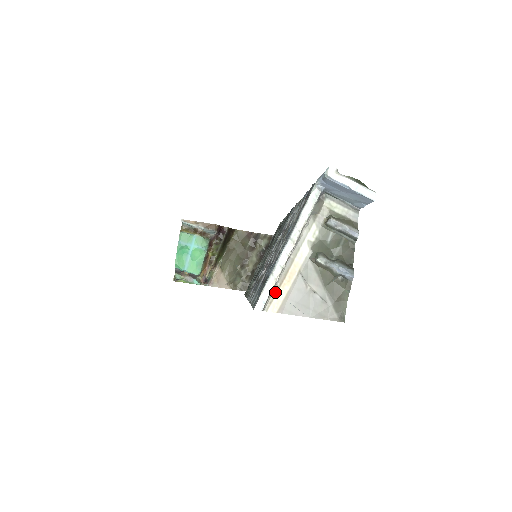
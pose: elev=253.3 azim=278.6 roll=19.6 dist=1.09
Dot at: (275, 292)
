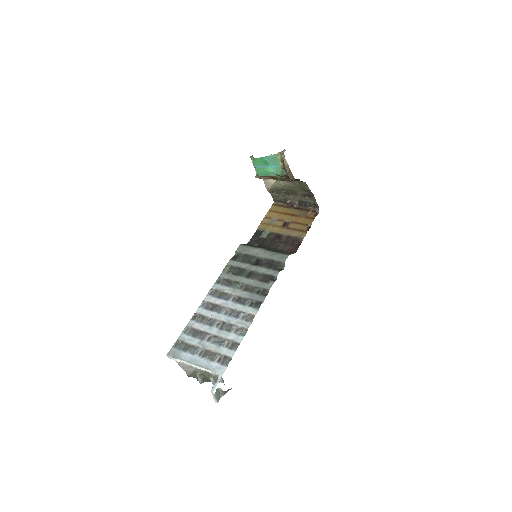
Dot at: occluded
